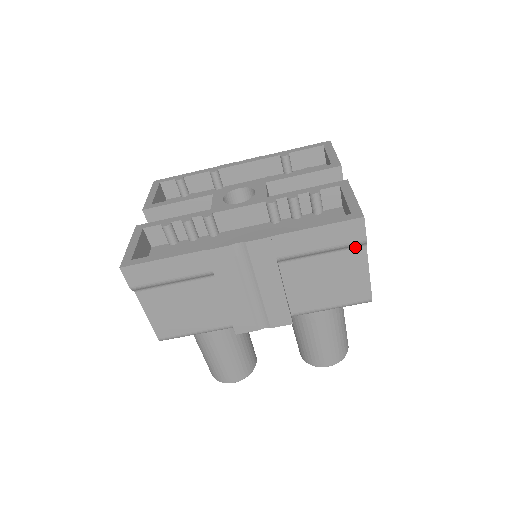
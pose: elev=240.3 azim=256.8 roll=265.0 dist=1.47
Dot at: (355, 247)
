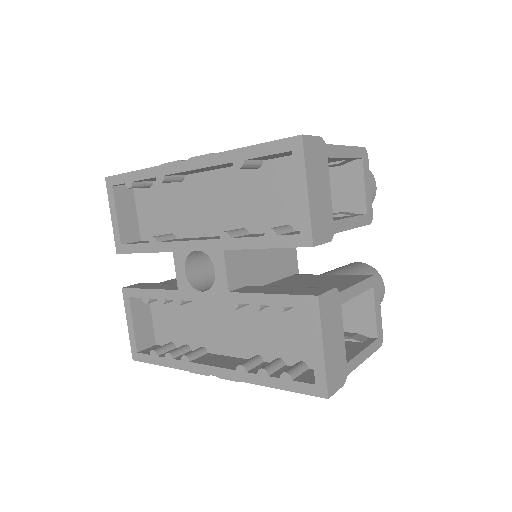
Dot at: occluded
